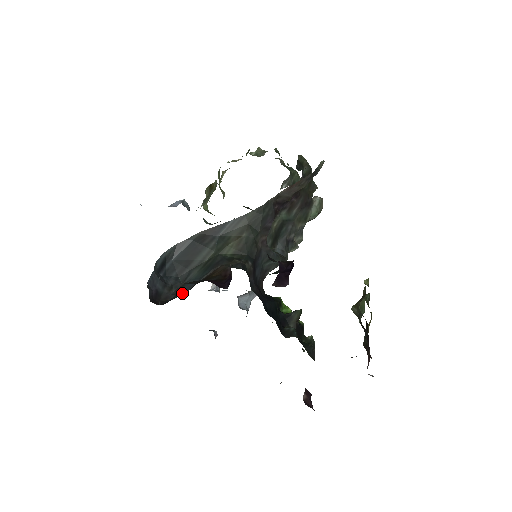
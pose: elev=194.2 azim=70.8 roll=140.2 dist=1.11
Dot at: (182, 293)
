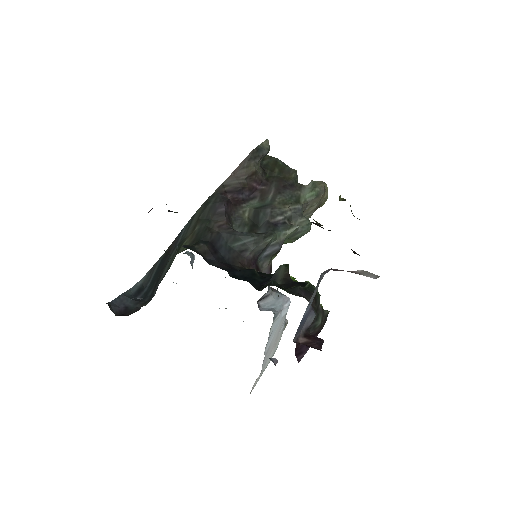
Dot at: occluded
